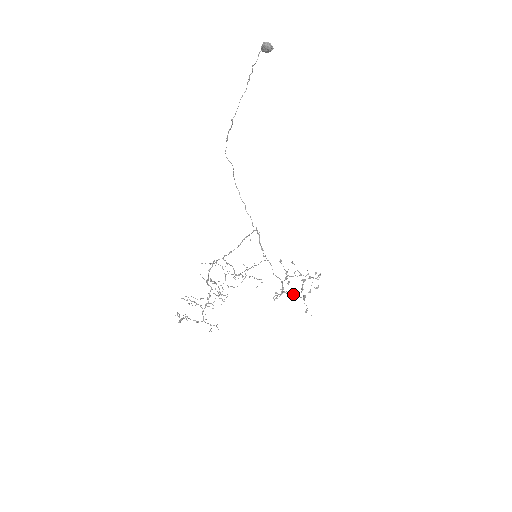
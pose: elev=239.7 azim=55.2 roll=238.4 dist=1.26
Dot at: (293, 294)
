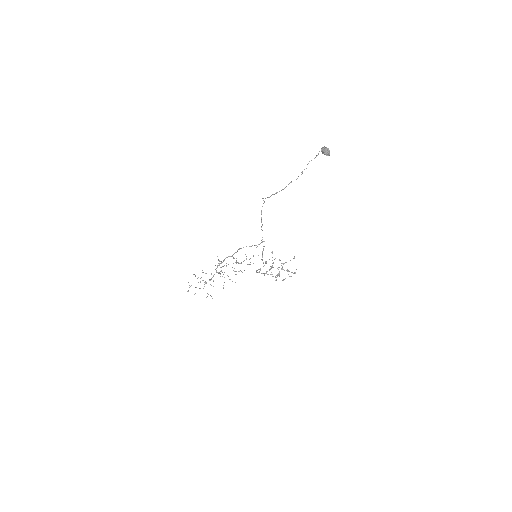
Dot at: occluded
